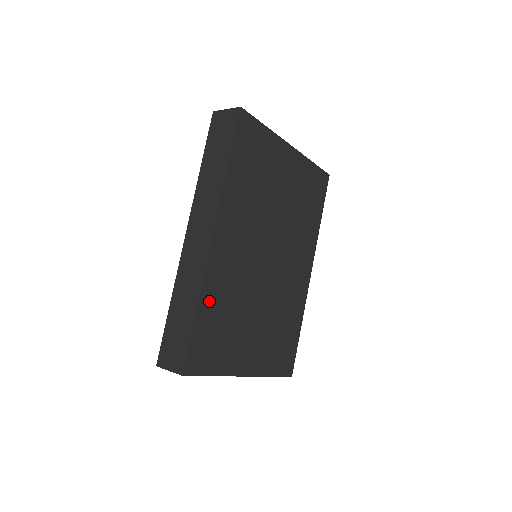
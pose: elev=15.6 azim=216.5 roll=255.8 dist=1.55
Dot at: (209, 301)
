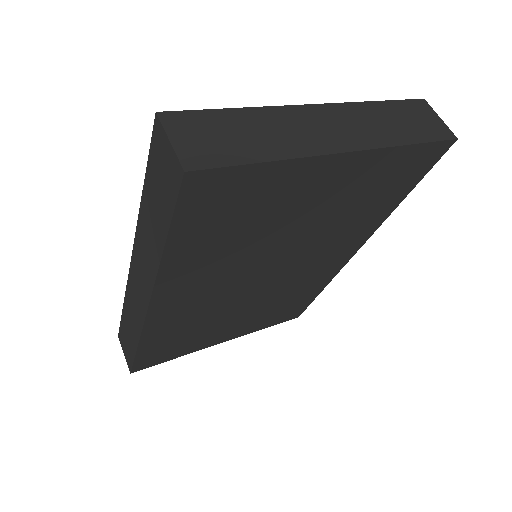
Dot at: (156, 337)
